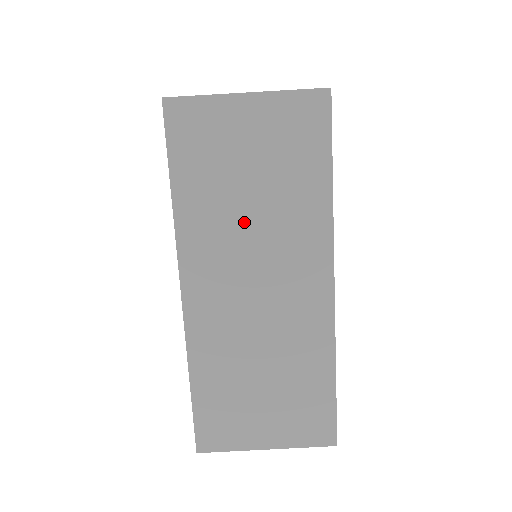
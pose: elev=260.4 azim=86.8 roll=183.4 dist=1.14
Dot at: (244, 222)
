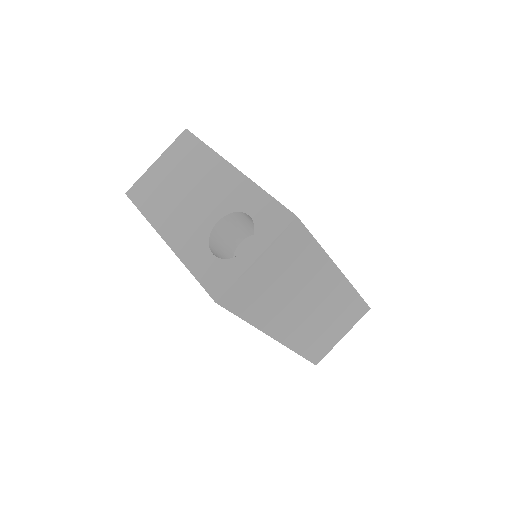
Dot at: (288, 296)
